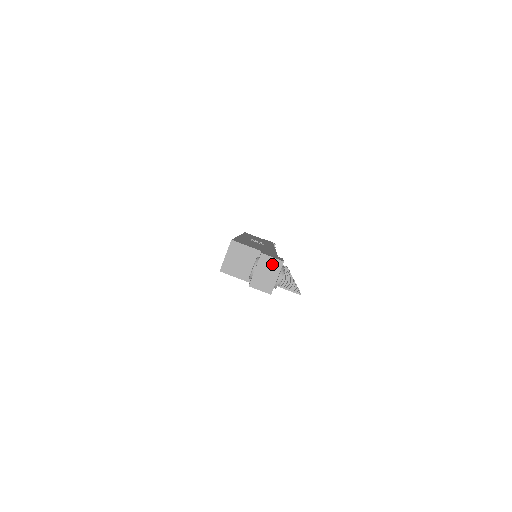
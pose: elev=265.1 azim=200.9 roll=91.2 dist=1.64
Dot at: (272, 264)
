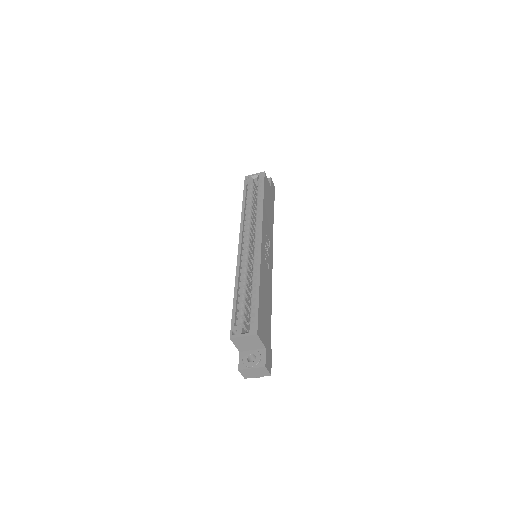
Dot at: (264, 372)
